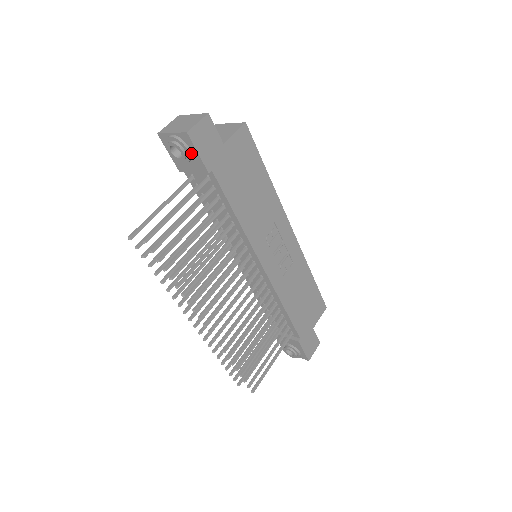
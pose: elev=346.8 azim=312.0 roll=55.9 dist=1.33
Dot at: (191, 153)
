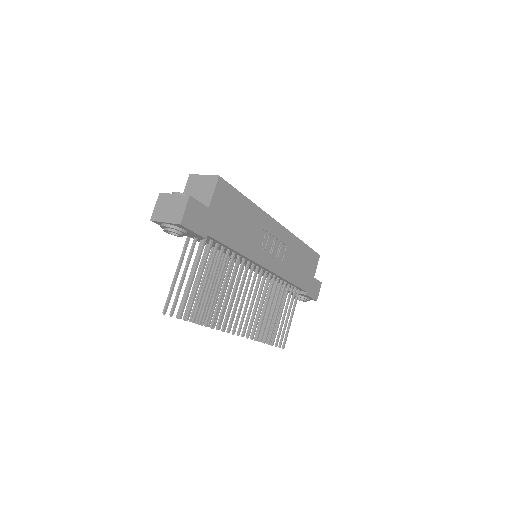
Dot at: (187, 232)
